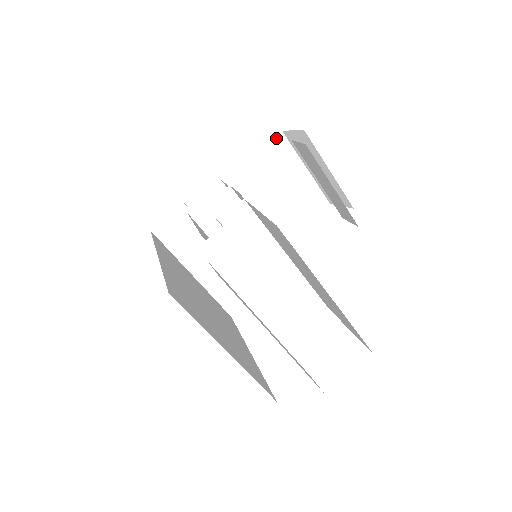
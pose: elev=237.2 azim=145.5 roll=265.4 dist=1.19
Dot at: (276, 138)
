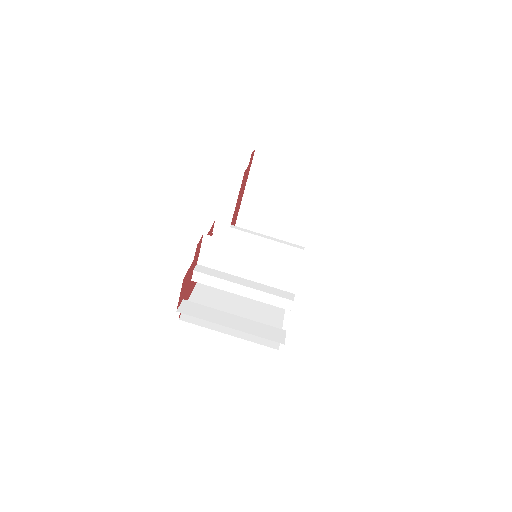
Dot at: (255, 155)
